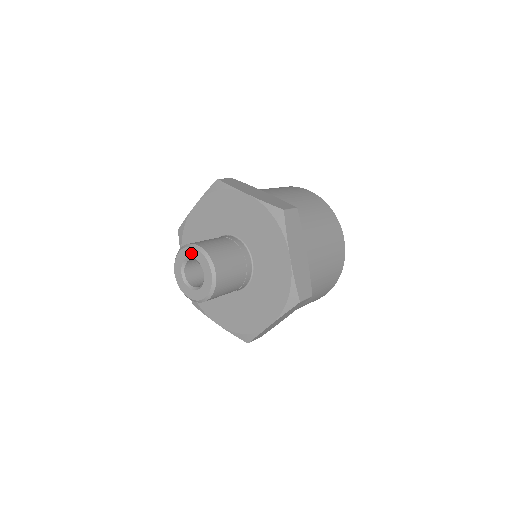
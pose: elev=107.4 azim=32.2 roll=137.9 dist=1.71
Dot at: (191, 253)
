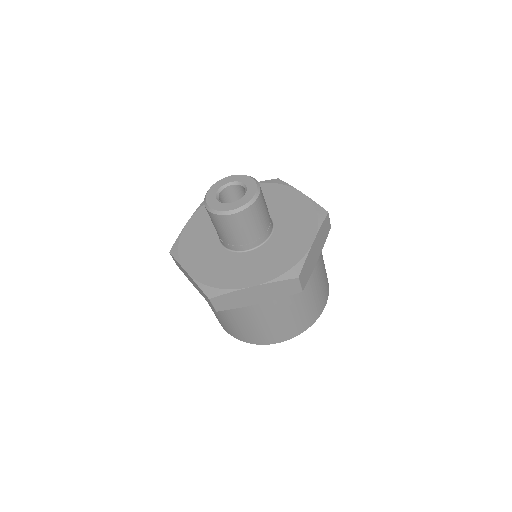
Dot at: (243, 179)
